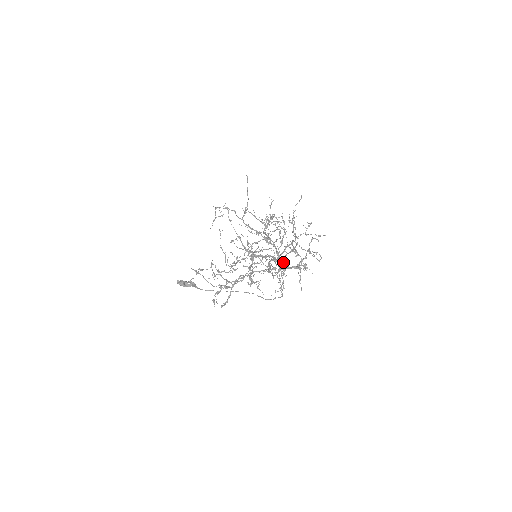
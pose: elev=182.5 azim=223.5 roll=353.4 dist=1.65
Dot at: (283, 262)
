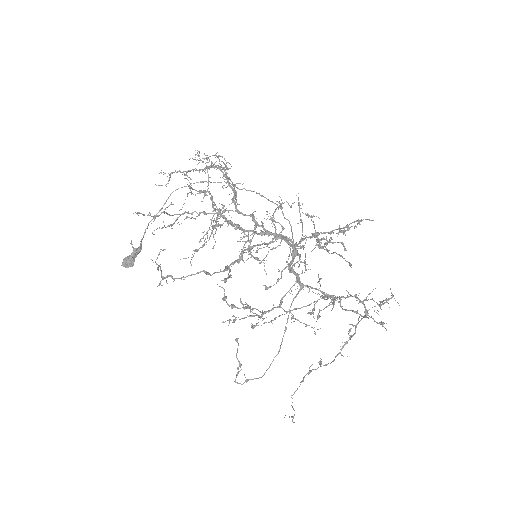
Dot at: (350, 330)
